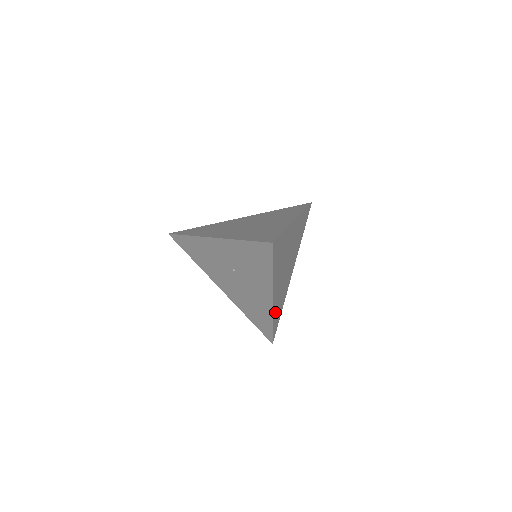
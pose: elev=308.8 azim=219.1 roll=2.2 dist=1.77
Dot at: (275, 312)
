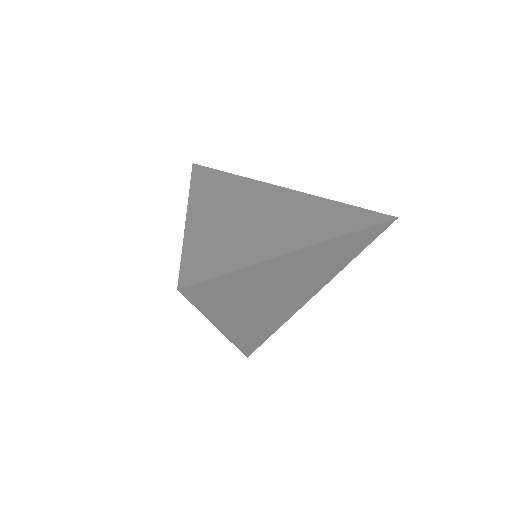
Dot at: (243, 336)
